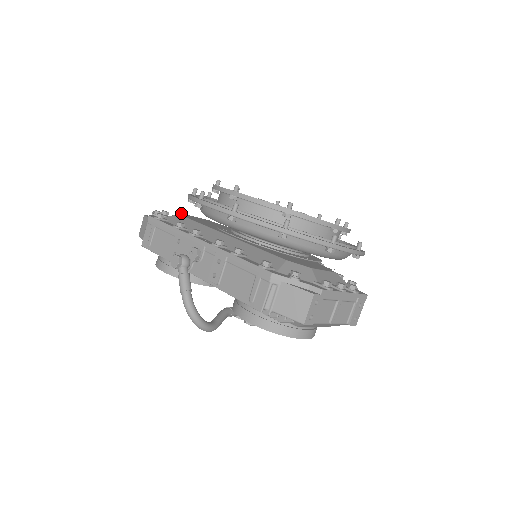
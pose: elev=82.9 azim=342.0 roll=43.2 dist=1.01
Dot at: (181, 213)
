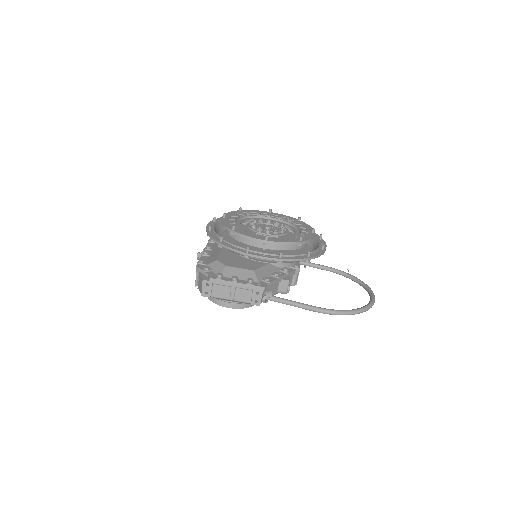
Dot at: occluded
